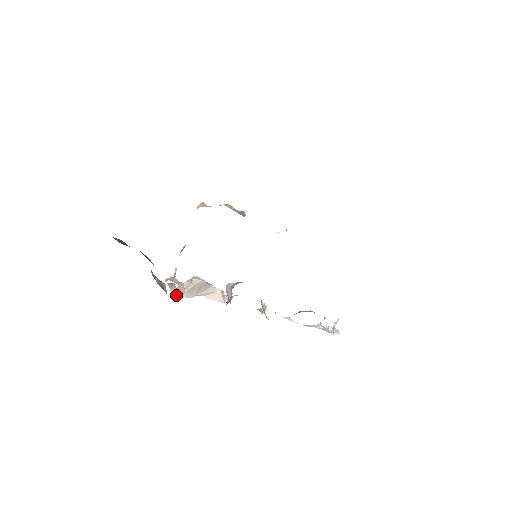
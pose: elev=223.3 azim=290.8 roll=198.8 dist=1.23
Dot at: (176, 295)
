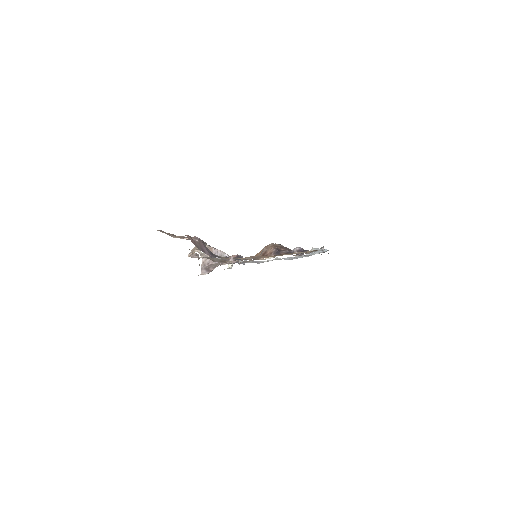
Dot at: occluded
